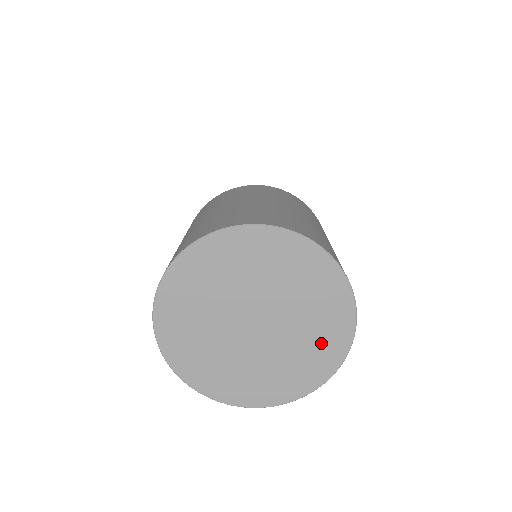
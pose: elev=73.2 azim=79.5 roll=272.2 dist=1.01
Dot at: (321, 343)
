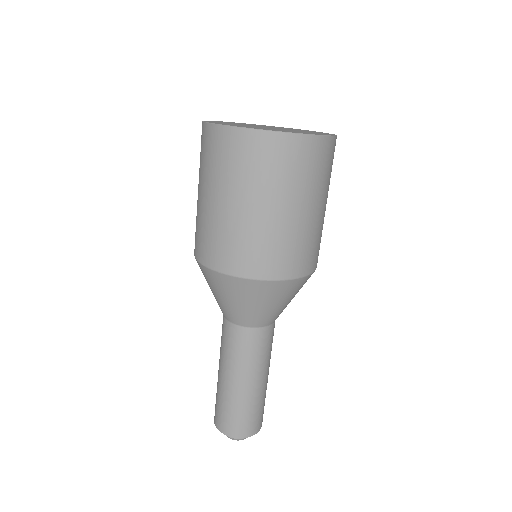
Dot at: occluded
